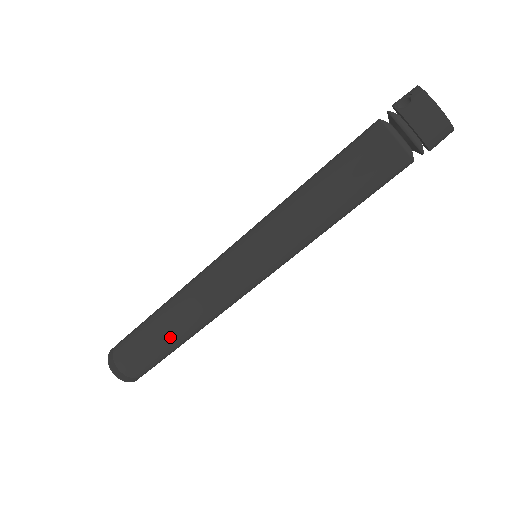
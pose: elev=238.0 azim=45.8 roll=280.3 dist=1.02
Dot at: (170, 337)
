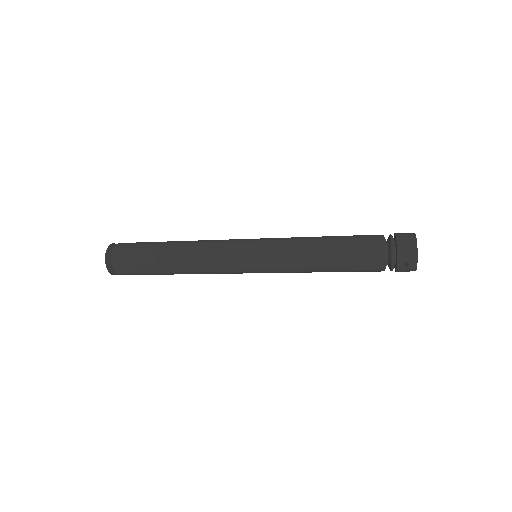
Dot at: occluded
